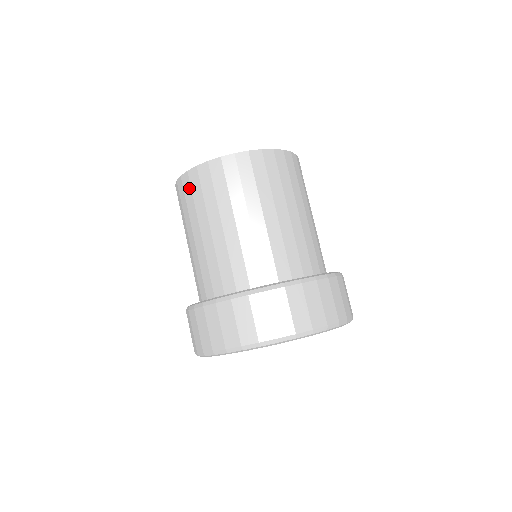
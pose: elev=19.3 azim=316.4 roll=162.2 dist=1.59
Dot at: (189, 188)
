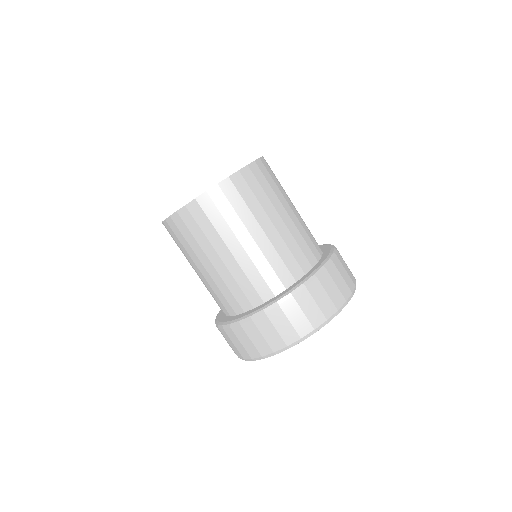
Dot at: occluded
